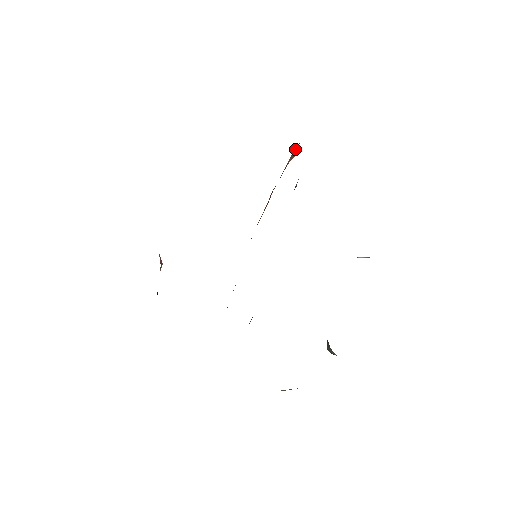
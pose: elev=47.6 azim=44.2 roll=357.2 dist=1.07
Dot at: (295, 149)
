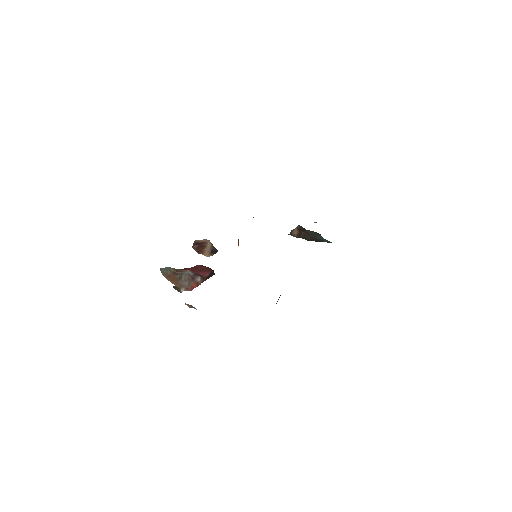
Dot at: occluded
